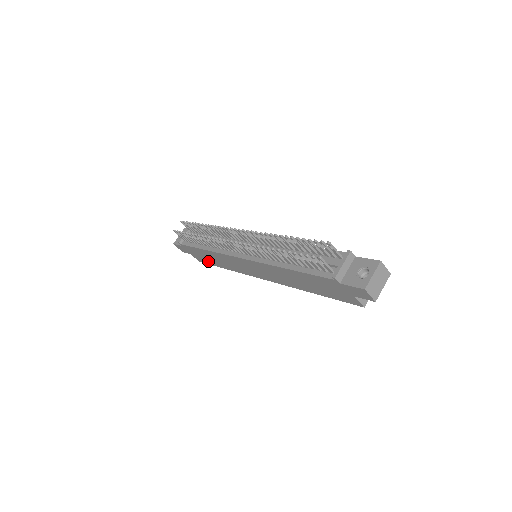
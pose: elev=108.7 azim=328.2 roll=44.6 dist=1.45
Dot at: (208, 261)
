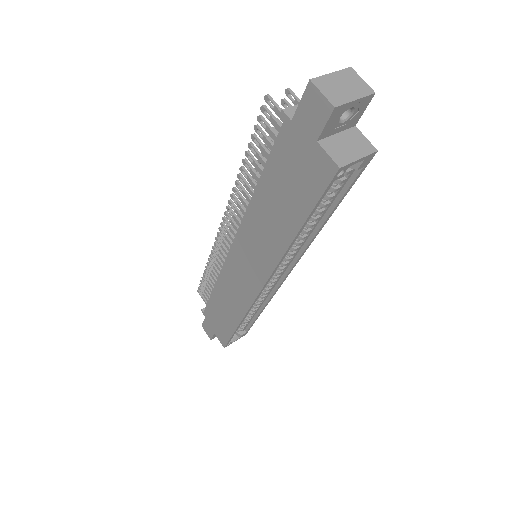
Dot at: (226, 328)
